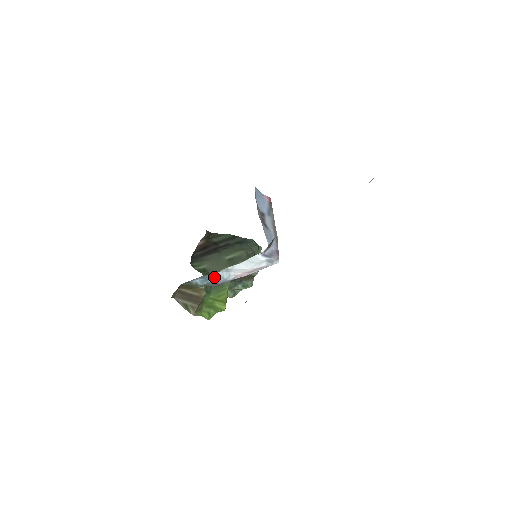
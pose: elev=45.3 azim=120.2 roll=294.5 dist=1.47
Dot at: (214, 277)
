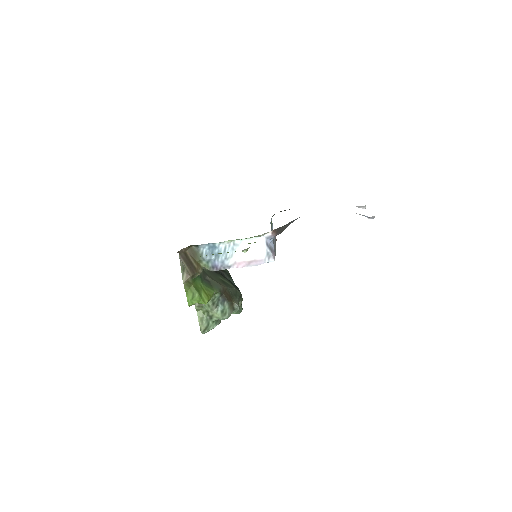
Dot at: (220, 250)
